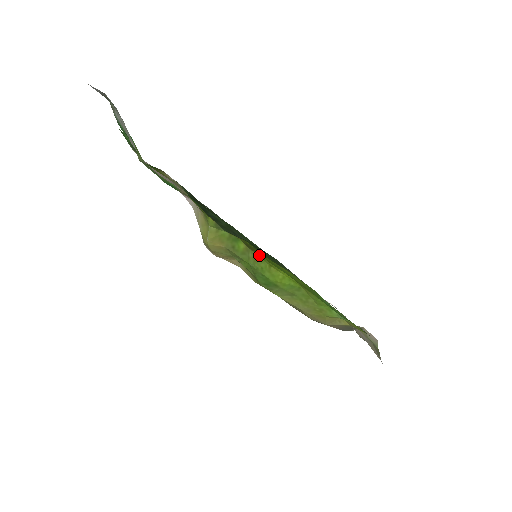
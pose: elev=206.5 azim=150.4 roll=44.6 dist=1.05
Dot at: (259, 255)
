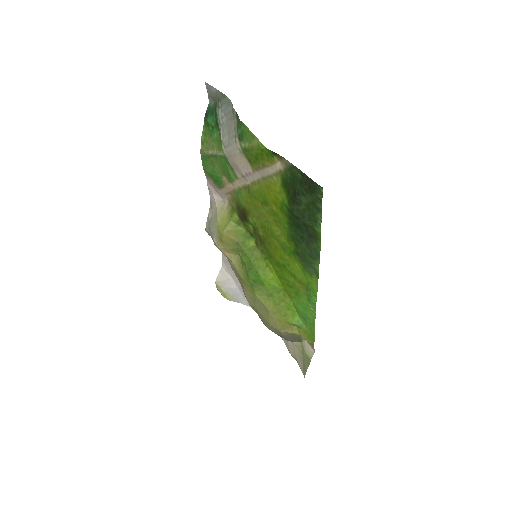
Dot at: (263, 255)
